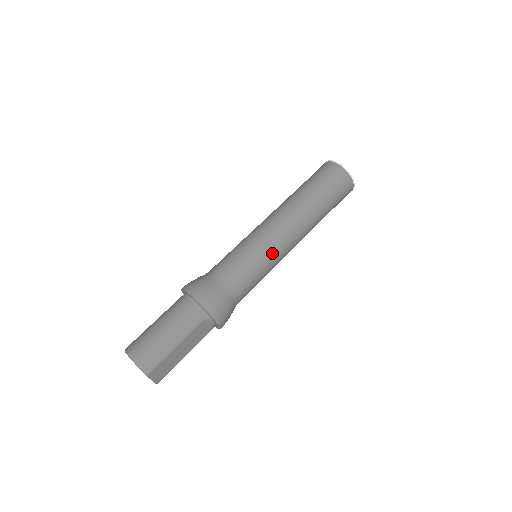
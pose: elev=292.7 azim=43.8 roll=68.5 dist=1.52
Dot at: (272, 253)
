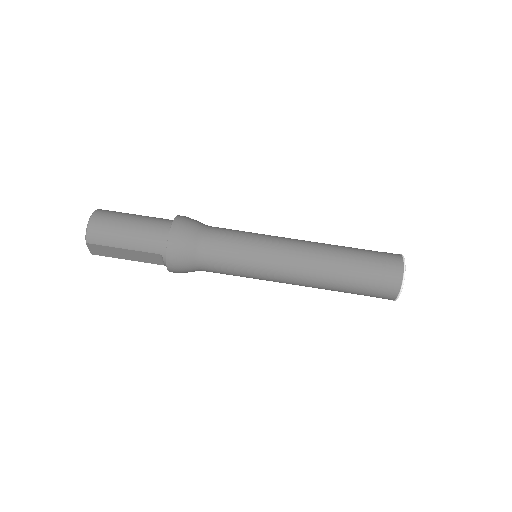
Dot at: (263, 269)
